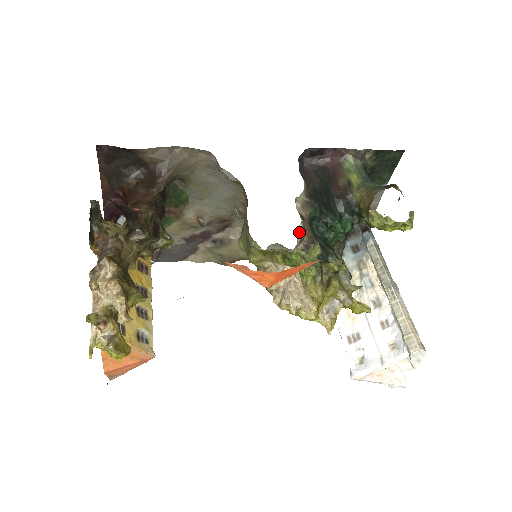
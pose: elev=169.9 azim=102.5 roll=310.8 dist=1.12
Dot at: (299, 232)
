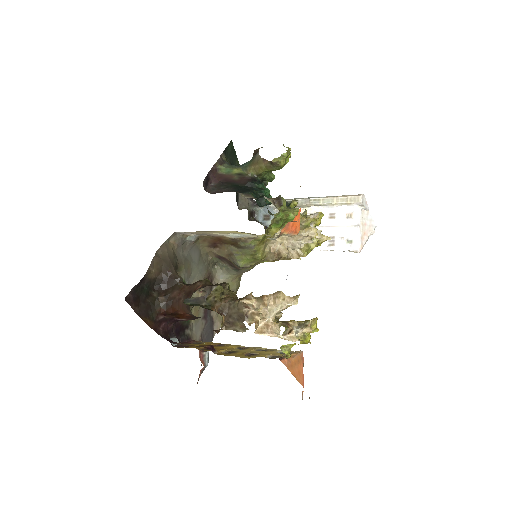
Dot at: (269, 201)
